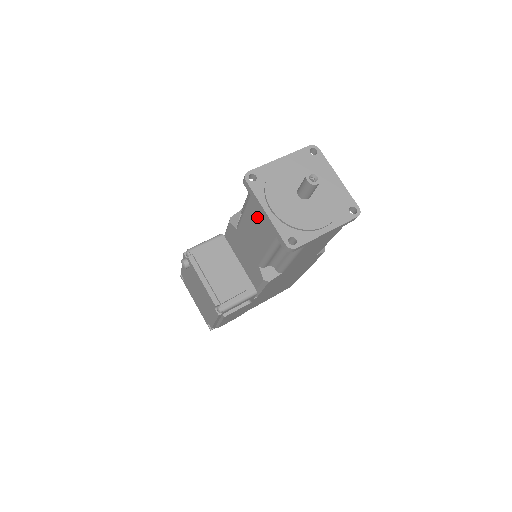
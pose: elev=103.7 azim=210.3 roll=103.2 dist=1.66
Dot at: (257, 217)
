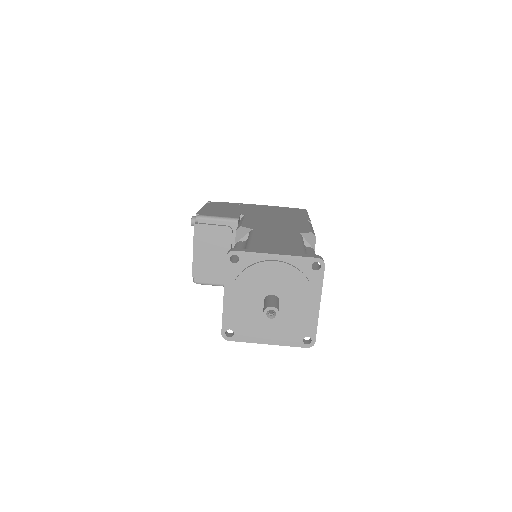
Dot at: occluded
